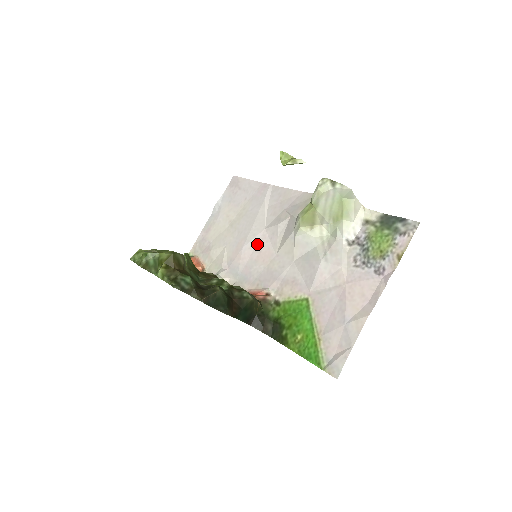
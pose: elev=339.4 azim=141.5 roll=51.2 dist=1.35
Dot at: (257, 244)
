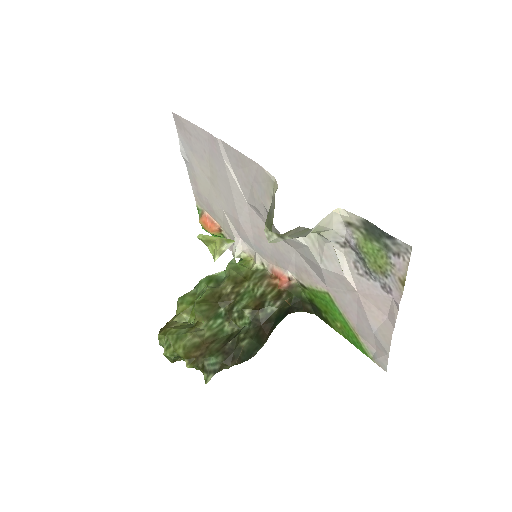
Dot at: (250, 219)
